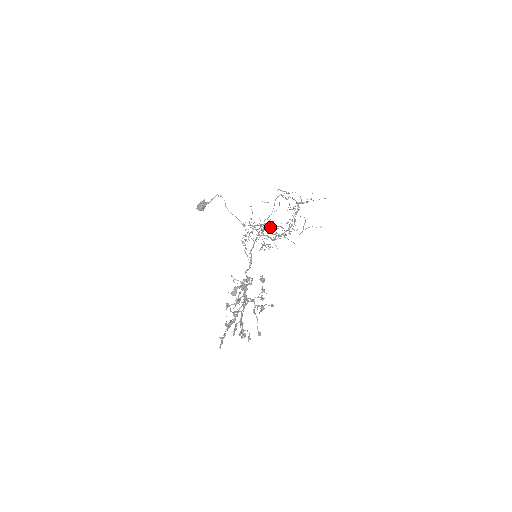
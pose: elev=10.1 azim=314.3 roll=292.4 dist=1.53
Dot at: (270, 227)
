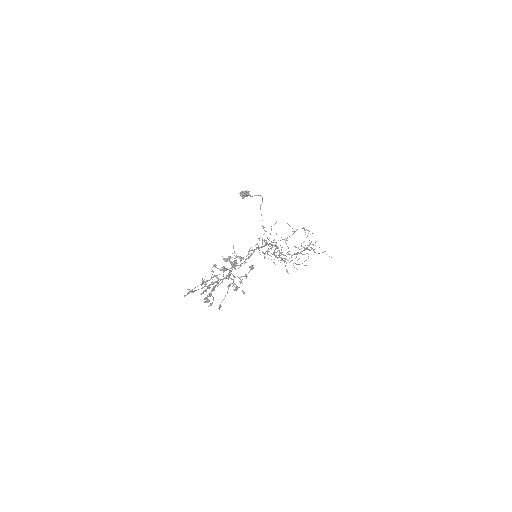
Dot at: occluded
